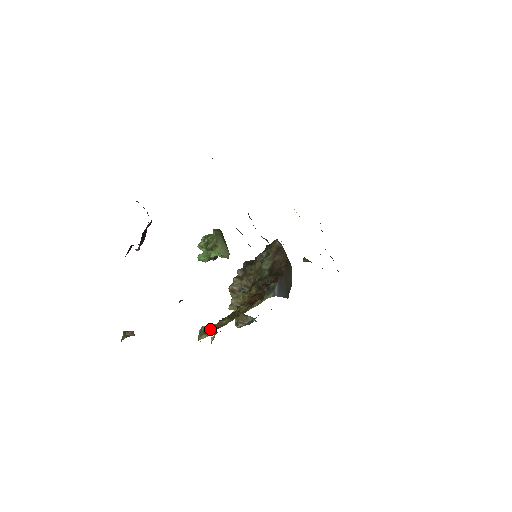
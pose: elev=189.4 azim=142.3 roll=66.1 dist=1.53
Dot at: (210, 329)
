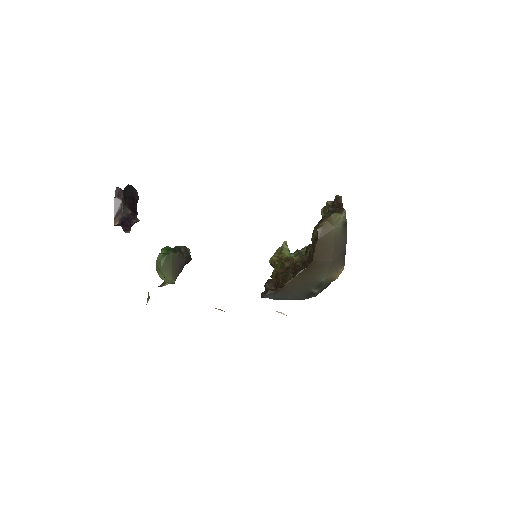
Dot at: (269, 260)
